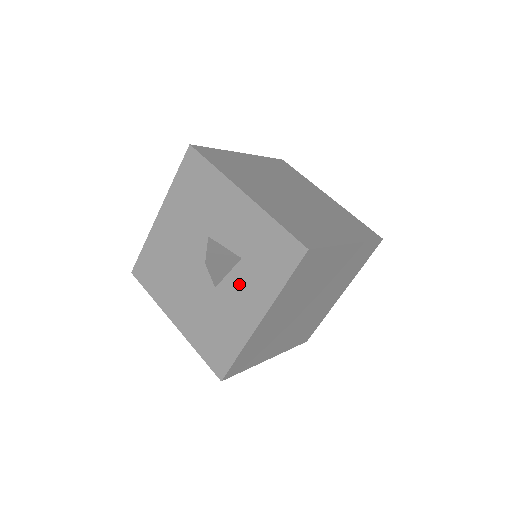
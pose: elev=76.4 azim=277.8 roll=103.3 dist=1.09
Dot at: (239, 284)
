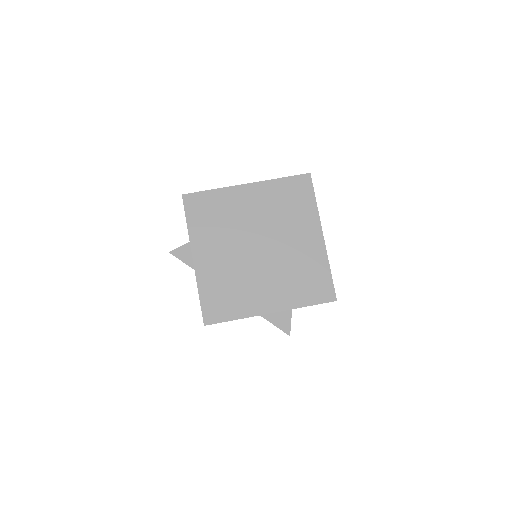
Dot at: occluded
